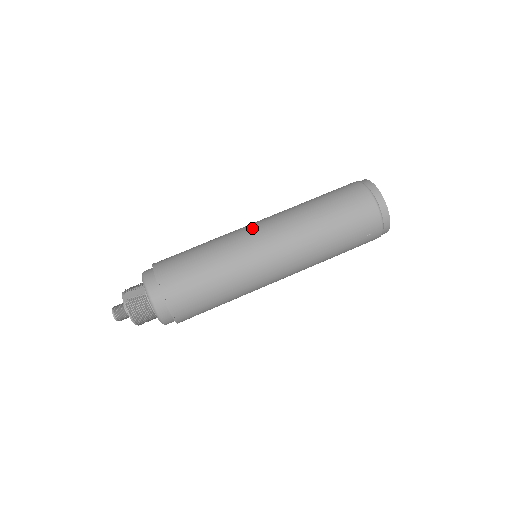
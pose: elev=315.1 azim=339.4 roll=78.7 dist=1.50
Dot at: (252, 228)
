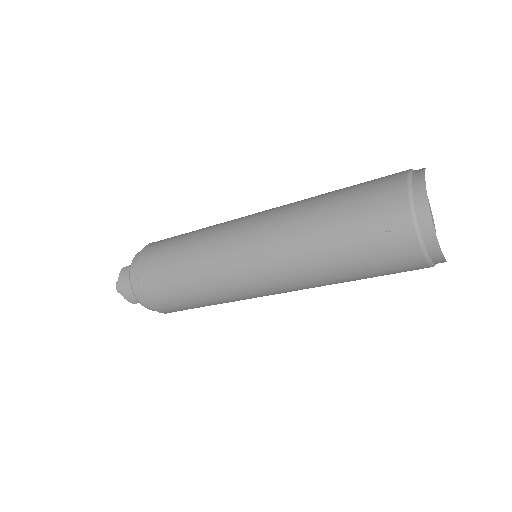
Dot at: occluded
